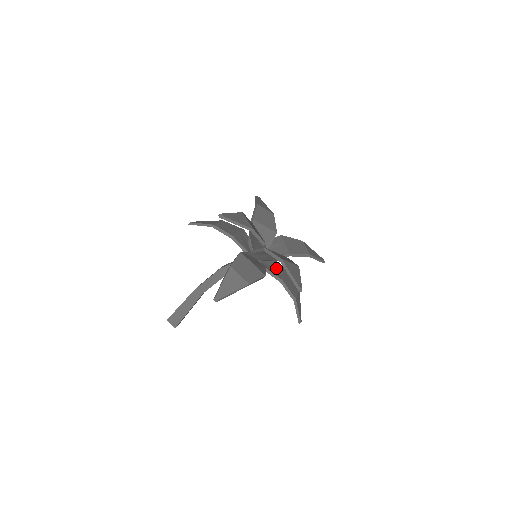
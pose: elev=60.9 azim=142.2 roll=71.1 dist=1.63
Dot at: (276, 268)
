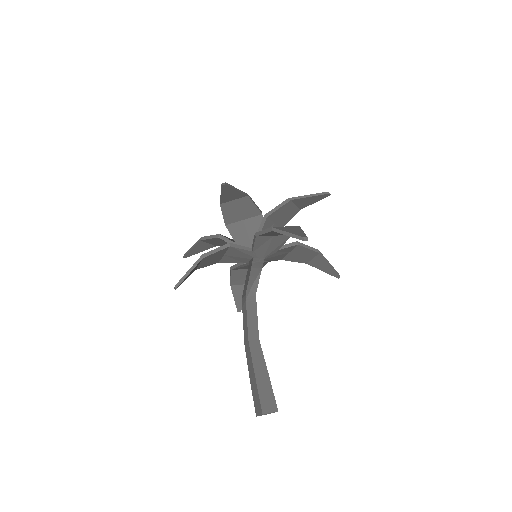
Dot at: occluded
